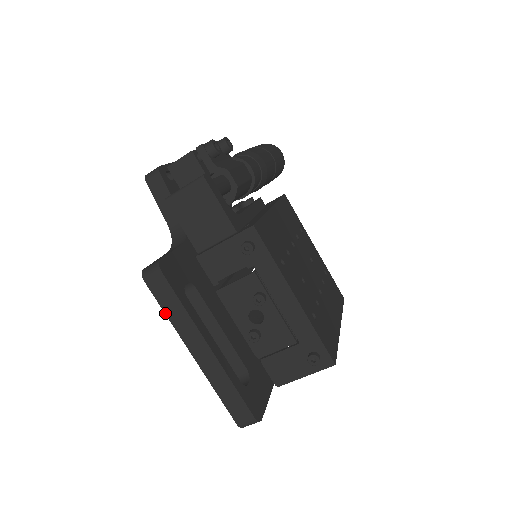
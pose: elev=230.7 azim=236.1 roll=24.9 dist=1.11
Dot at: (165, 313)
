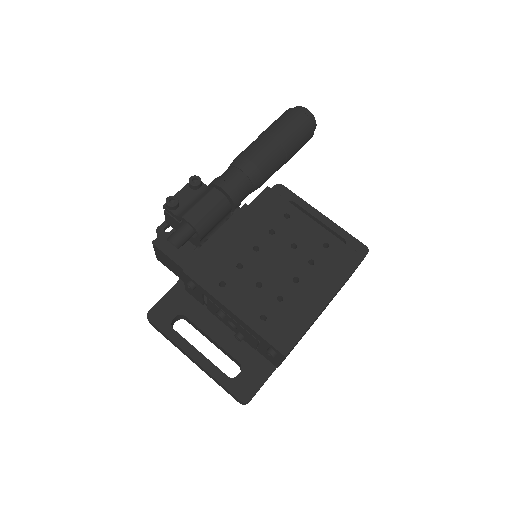
Dot at: (169, 340)
